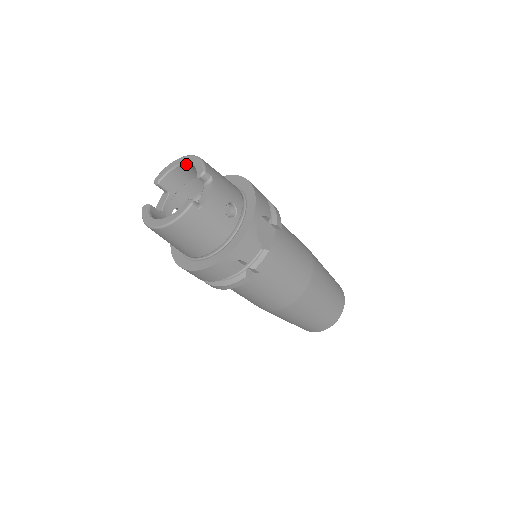
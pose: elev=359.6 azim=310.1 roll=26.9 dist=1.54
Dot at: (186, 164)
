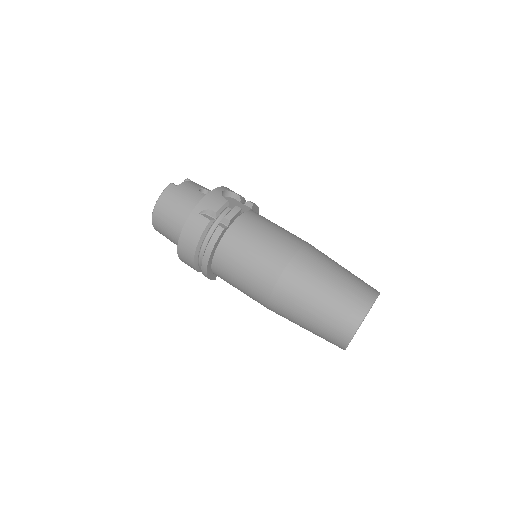
Dot at: occluded
